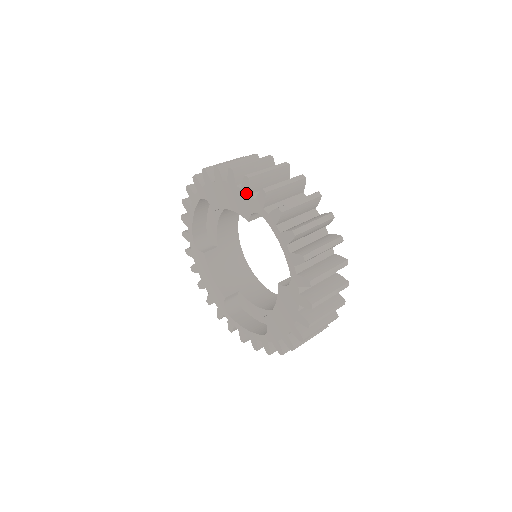
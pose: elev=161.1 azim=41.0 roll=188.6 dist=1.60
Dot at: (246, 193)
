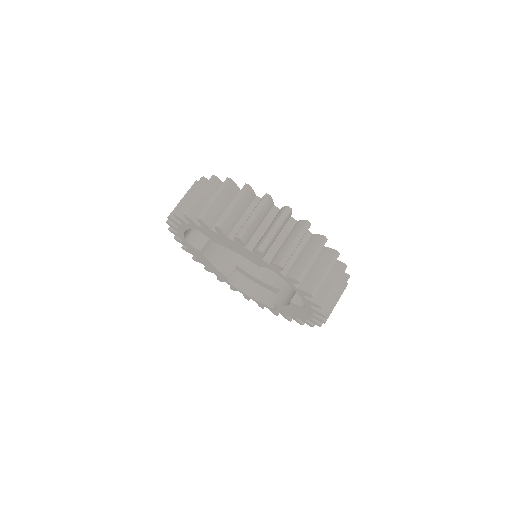
Dot at: (258, 257)
